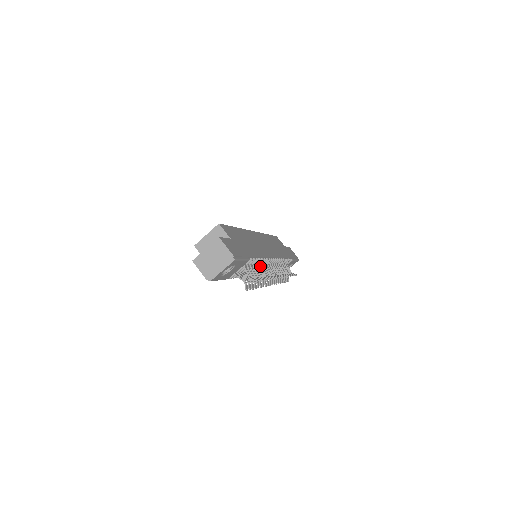
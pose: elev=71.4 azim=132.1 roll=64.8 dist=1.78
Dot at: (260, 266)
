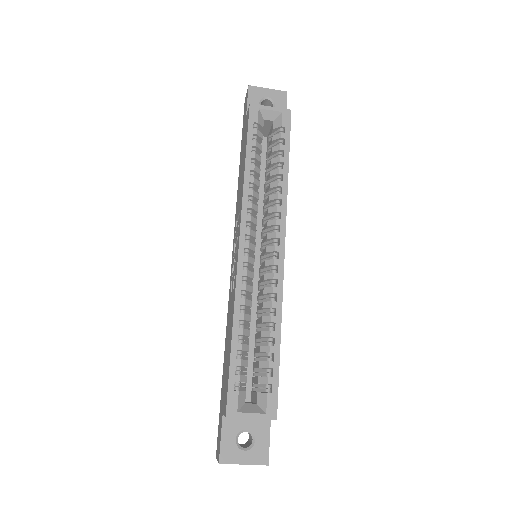
Dot at: occluded
